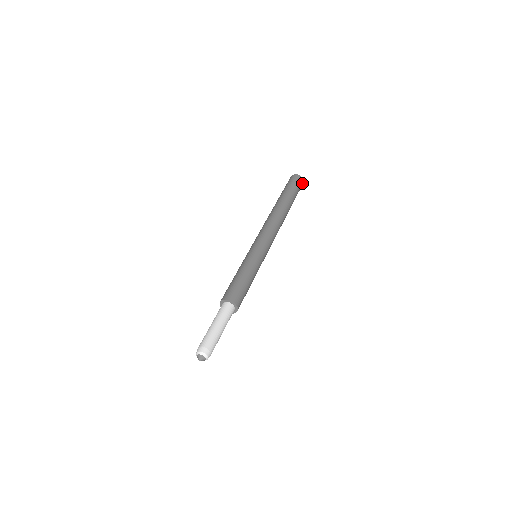
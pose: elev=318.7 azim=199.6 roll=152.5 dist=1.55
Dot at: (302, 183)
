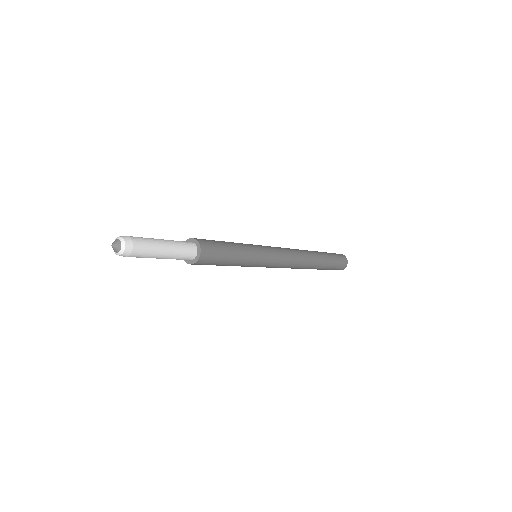
Dot at: (343, 256)
